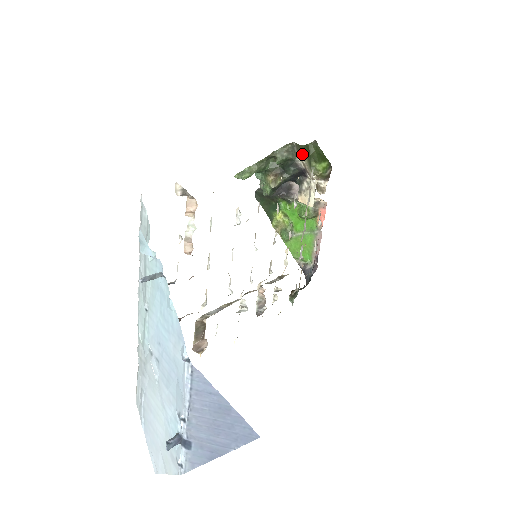
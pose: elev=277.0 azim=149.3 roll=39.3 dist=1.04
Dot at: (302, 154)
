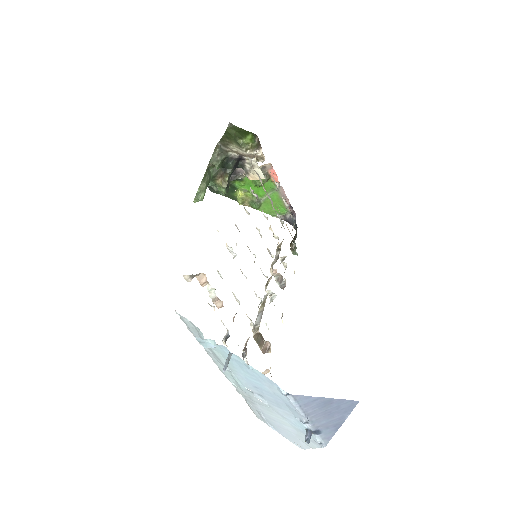
Dot at: (228, 144)
